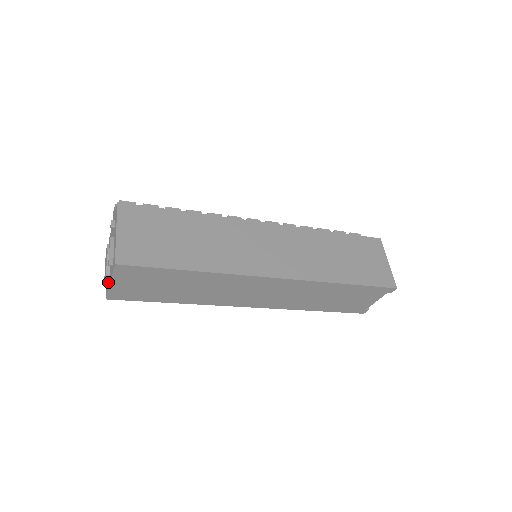
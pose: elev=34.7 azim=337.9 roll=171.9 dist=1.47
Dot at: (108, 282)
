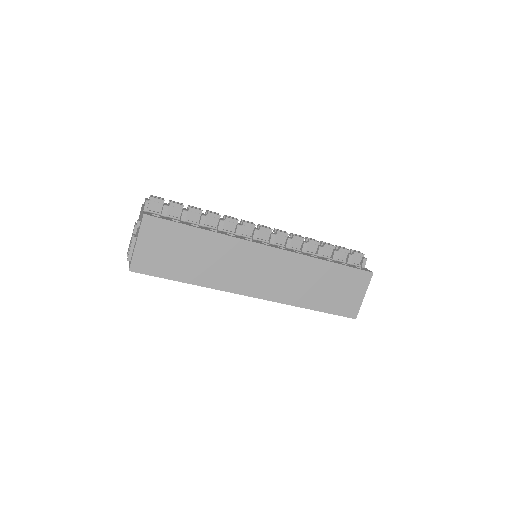
Dot at: occluded
